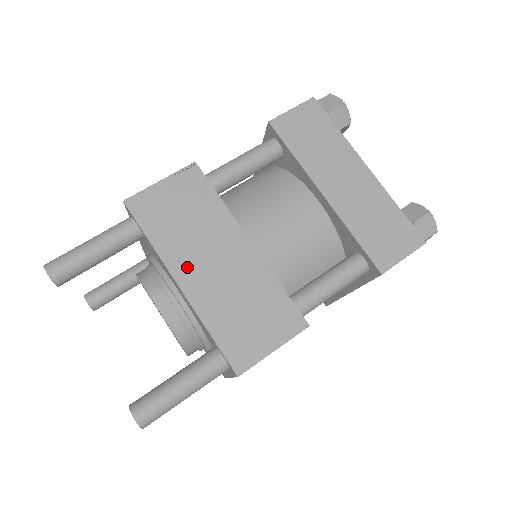
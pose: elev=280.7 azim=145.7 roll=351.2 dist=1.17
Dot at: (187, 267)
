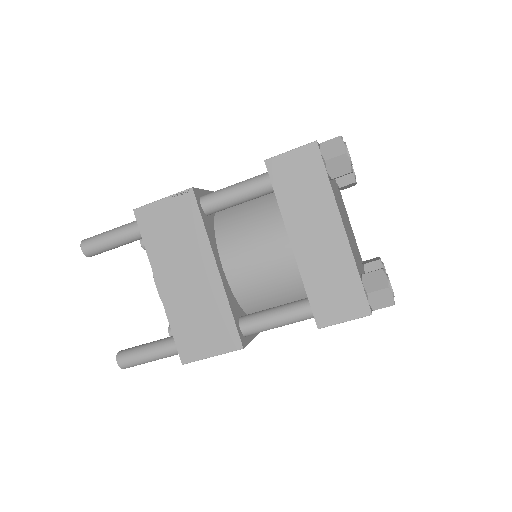
Dot at: (166, 275)
